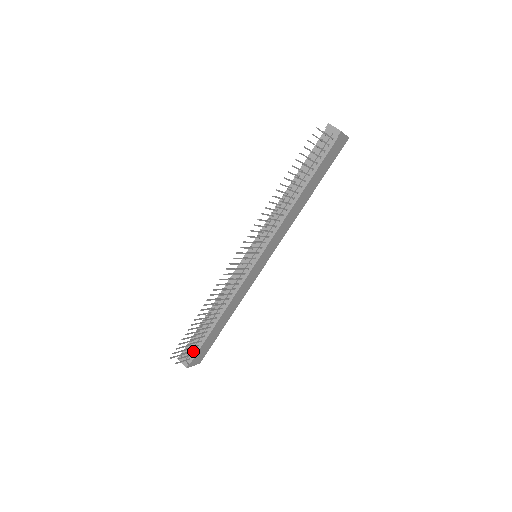
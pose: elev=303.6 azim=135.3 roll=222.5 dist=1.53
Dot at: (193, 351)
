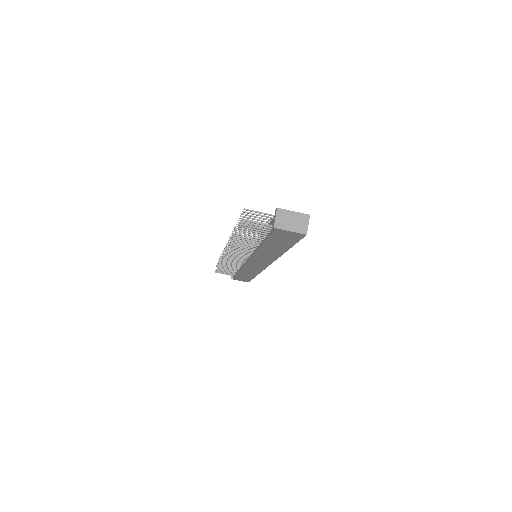
Dot at: occluded
